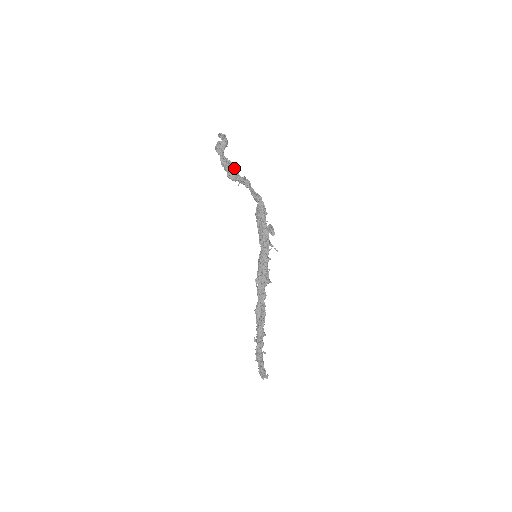
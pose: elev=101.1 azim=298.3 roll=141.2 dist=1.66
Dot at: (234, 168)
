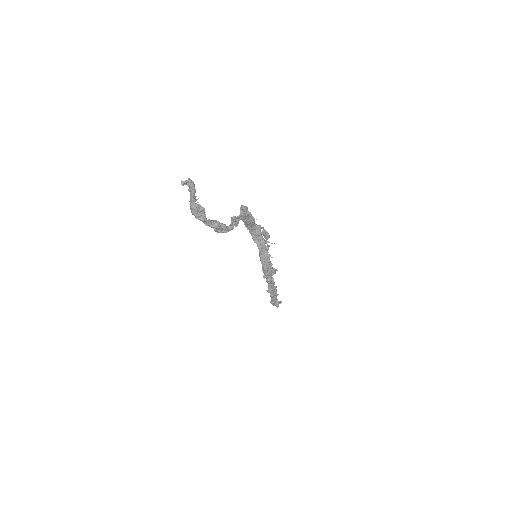
Dot at: (223, 228)
